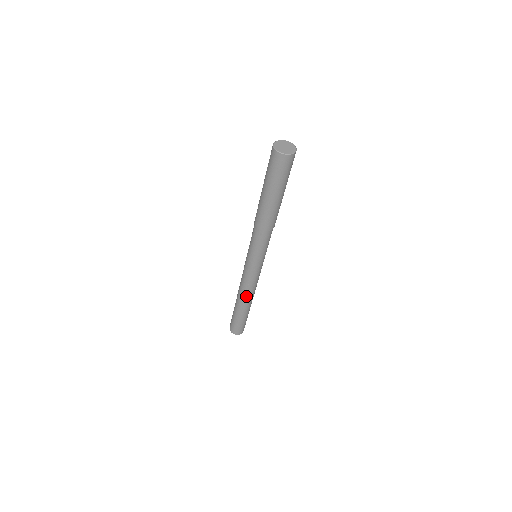
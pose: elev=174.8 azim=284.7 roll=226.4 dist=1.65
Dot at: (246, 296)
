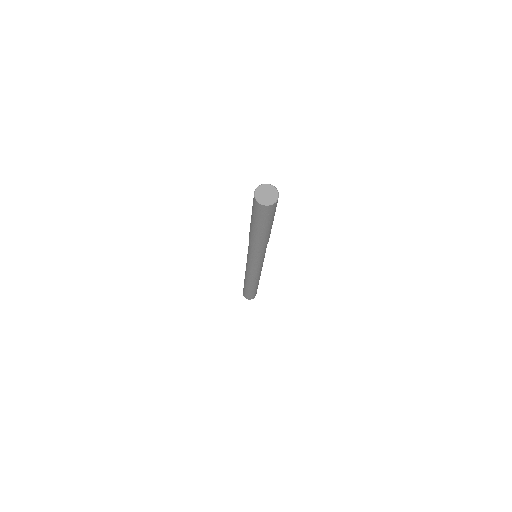
Dot at: (256, 280)
